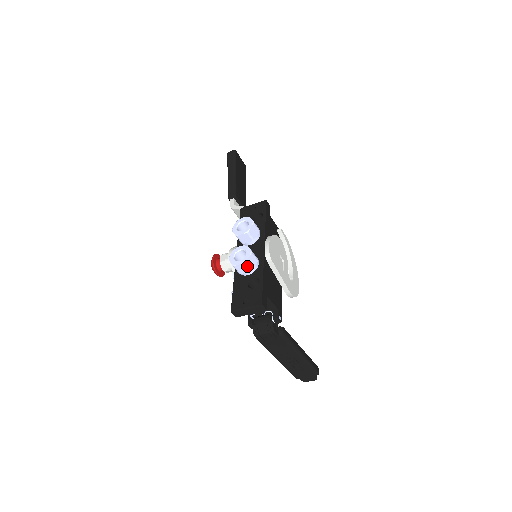
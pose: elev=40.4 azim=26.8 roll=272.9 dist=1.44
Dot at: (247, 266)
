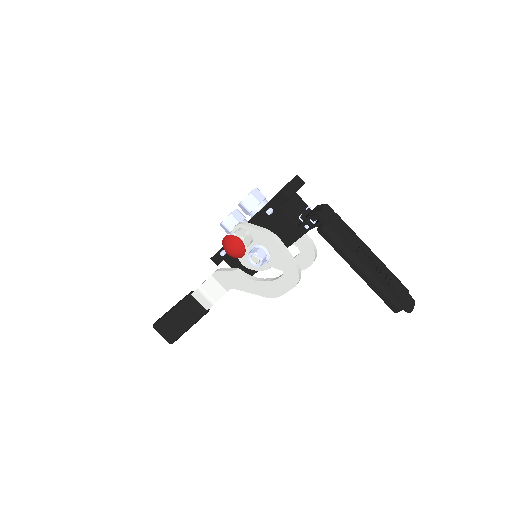
Dot at: (260, 192)
